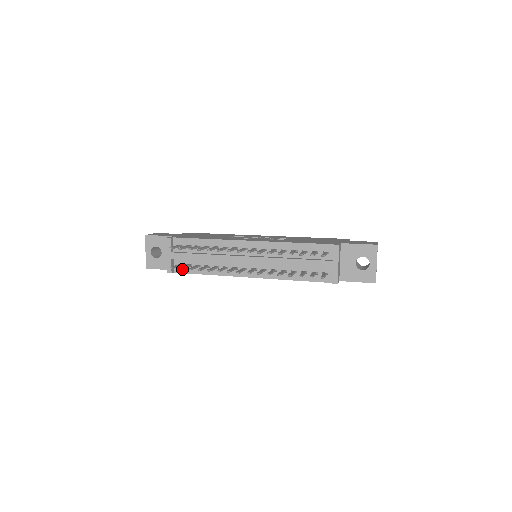
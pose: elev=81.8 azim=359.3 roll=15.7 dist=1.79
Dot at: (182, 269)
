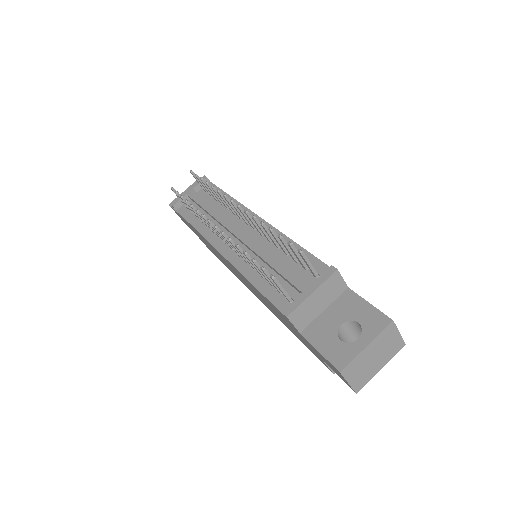
Dot at: (185, 211)
